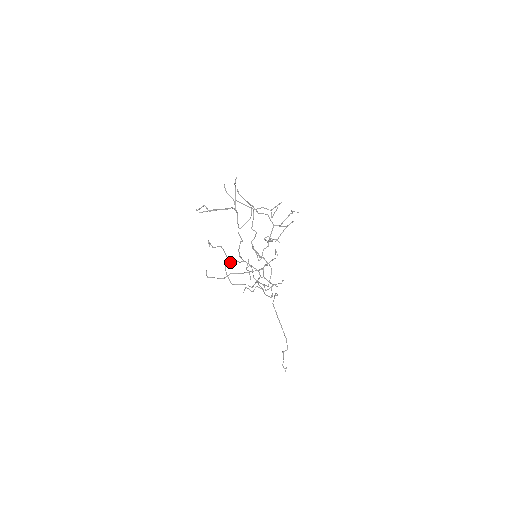
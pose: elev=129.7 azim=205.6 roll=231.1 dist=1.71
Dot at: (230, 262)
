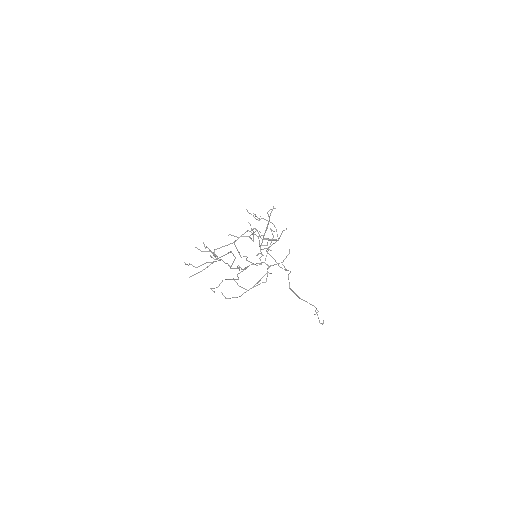
Dot at: occluded
